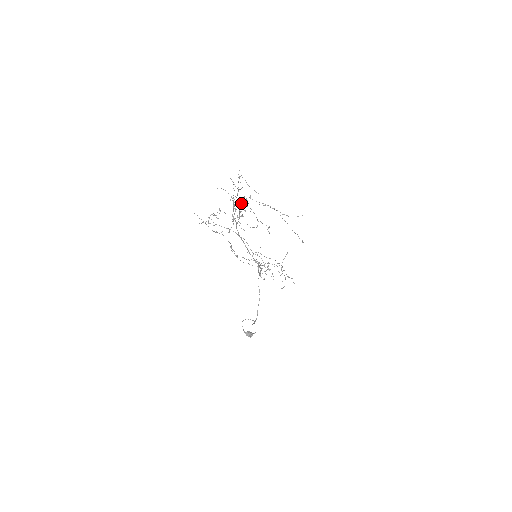
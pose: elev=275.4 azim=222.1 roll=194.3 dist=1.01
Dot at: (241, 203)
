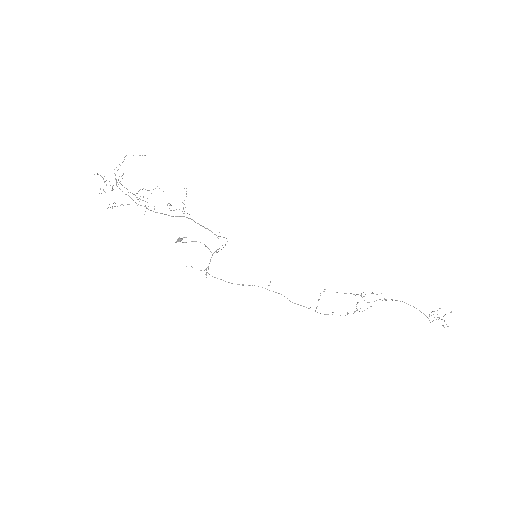
Dot at: occluded
